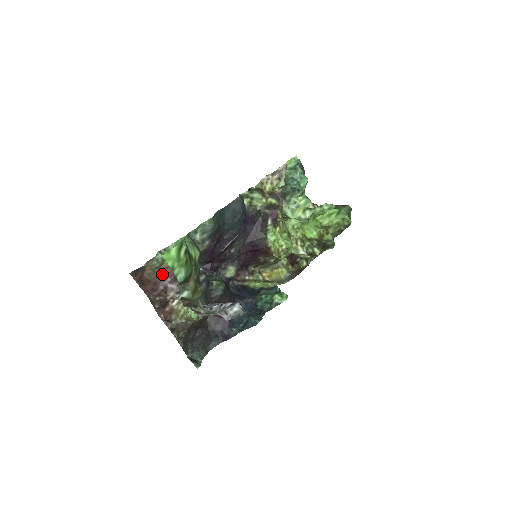
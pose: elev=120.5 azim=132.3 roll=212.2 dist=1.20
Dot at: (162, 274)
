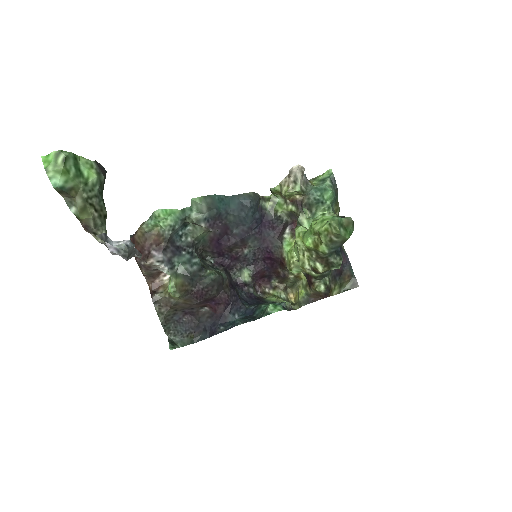
Dot at: (150, 240)
